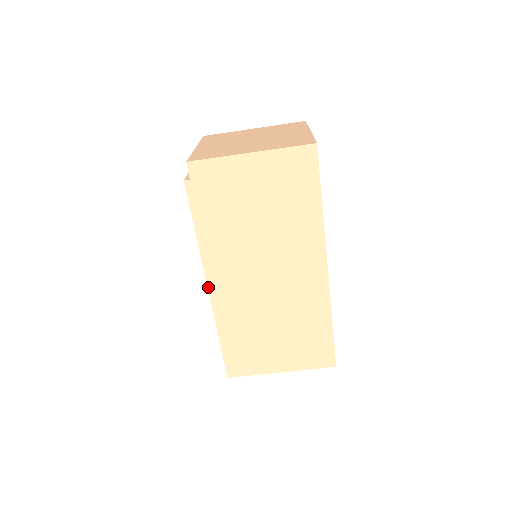
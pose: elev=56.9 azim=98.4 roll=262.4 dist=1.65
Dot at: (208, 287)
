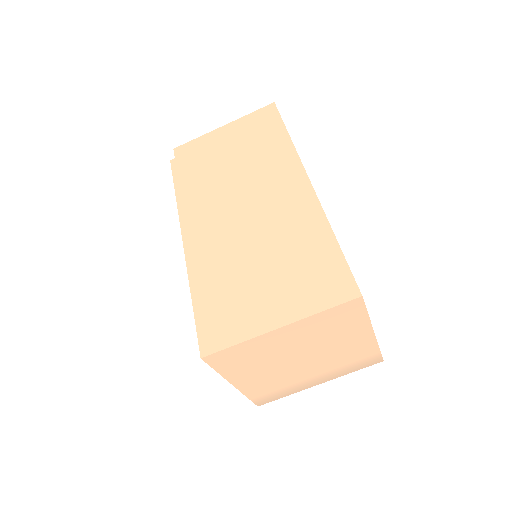
Dot at: (183, 238)
